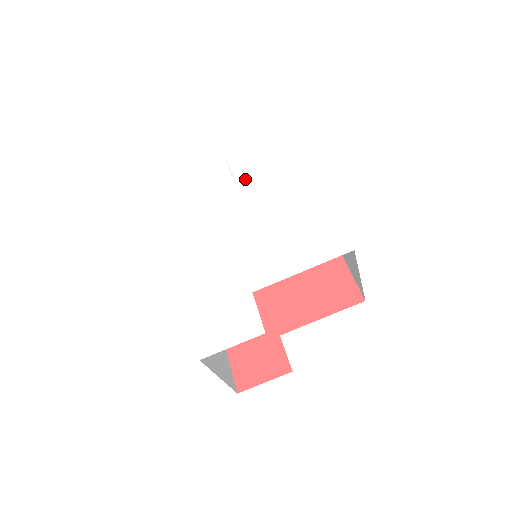
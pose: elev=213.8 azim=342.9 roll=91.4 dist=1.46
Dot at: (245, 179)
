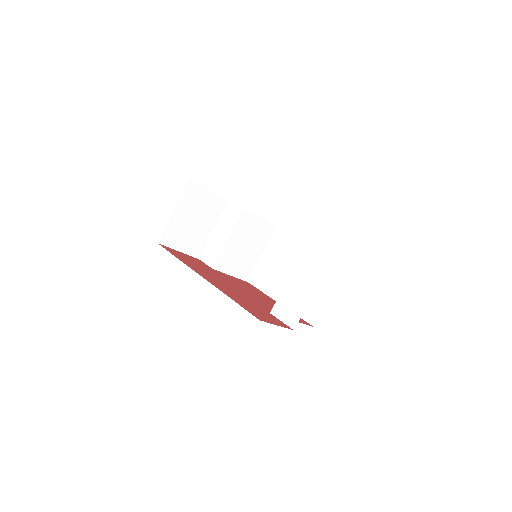
Dot at: occluded
